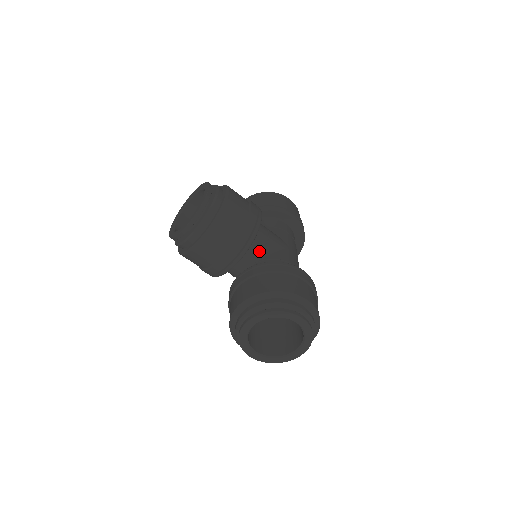
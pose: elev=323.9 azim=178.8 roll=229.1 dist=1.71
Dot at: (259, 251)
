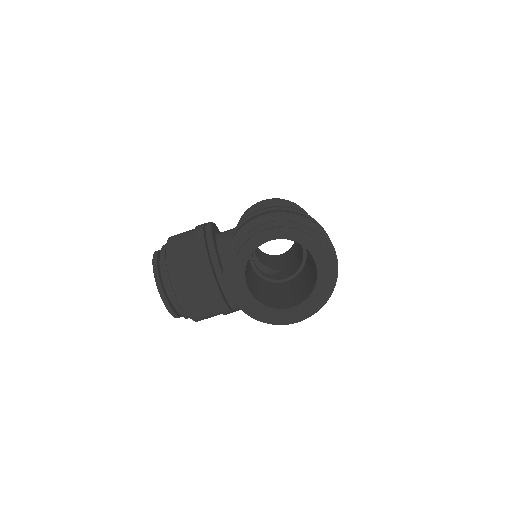
Dot at: occluded
